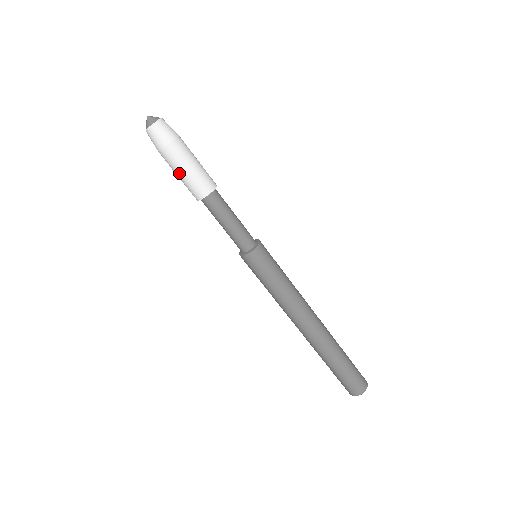
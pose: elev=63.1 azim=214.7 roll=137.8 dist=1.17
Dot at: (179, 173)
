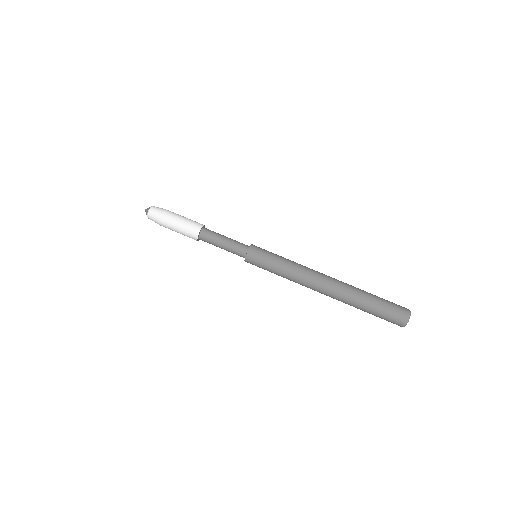
Dot at: (178, 225)
